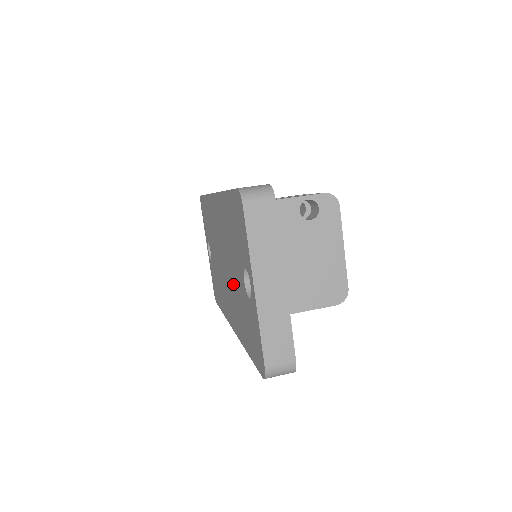
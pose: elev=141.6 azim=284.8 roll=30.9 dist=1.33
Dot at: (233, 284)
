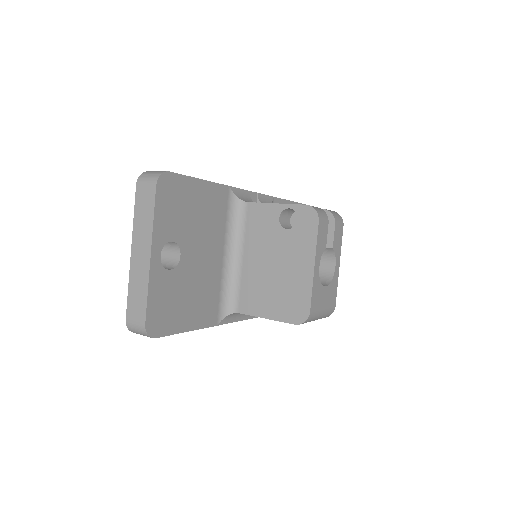
Dot at: occluded
